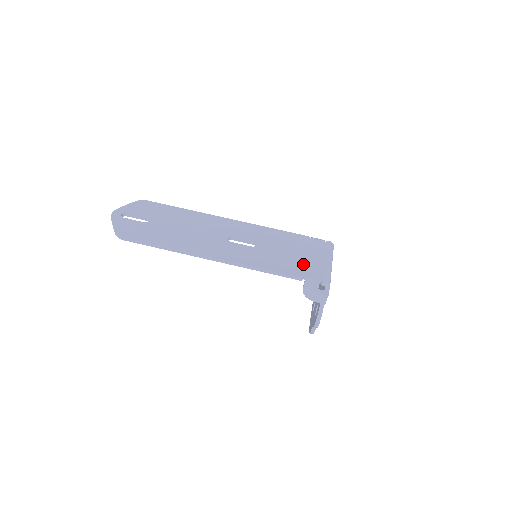
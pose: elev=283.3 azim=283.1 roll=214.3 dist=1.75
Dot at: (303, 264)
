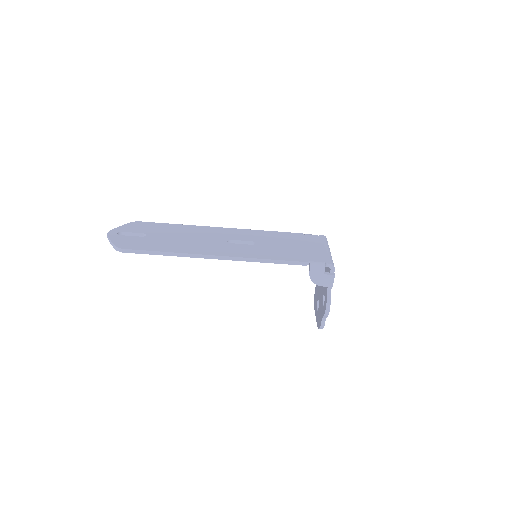
Dot at: (304, 252)
